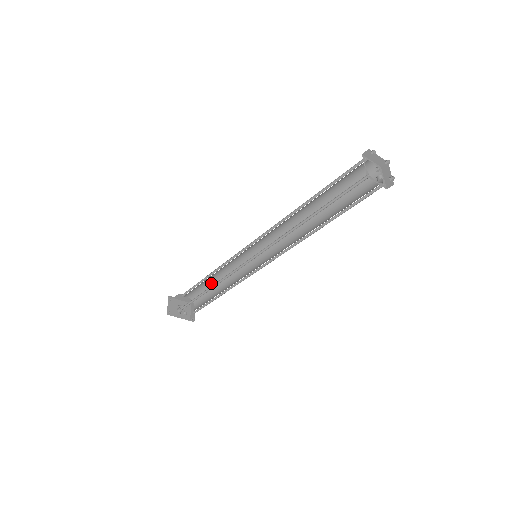
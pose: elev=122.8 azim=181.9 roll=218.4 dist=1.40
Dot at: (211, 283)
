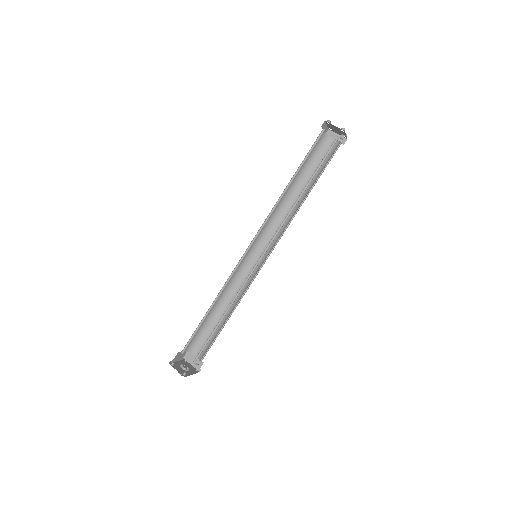
Dot at: (208, 317)
